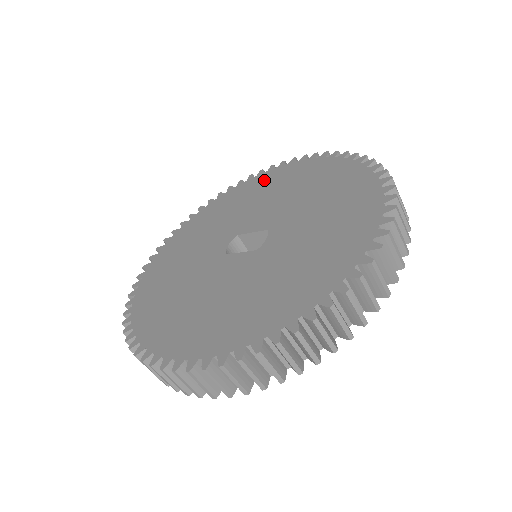
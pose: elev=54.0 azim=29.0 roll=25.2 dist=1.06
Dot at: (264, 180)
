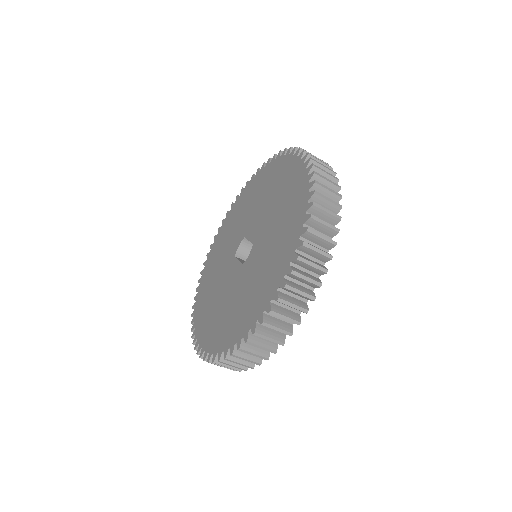
Dot at: (275, 170)
